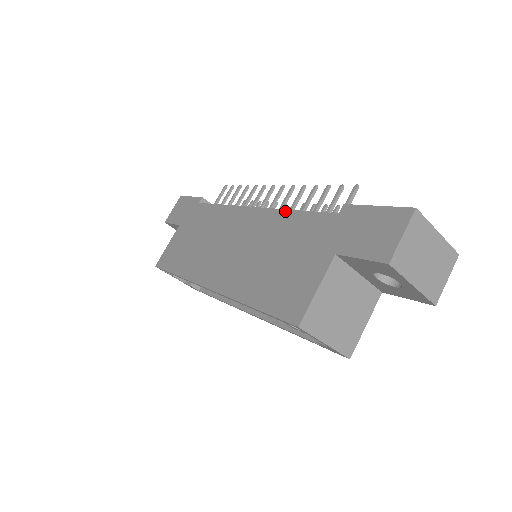
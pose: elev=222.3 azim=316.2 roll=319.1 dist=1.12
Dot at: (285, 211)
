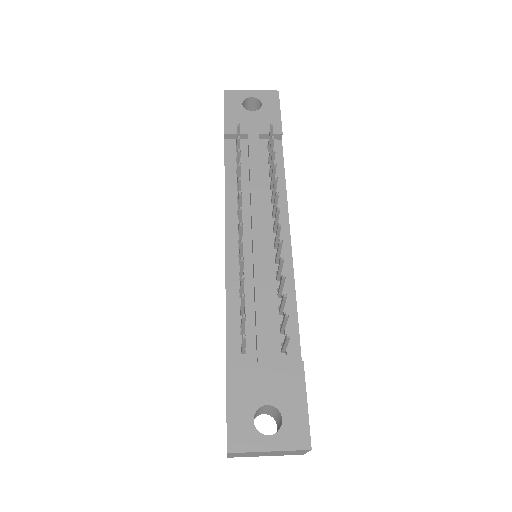
Dot at: occluded
